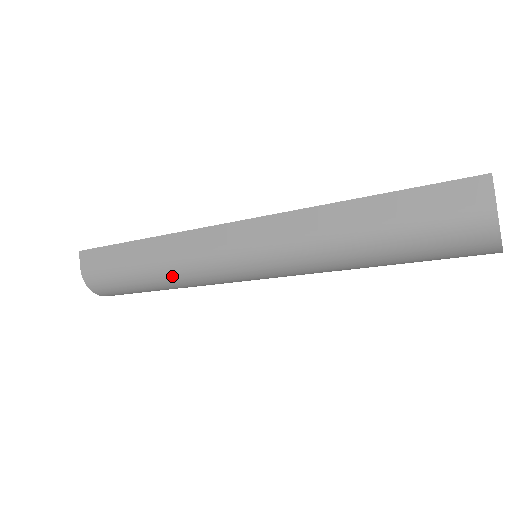
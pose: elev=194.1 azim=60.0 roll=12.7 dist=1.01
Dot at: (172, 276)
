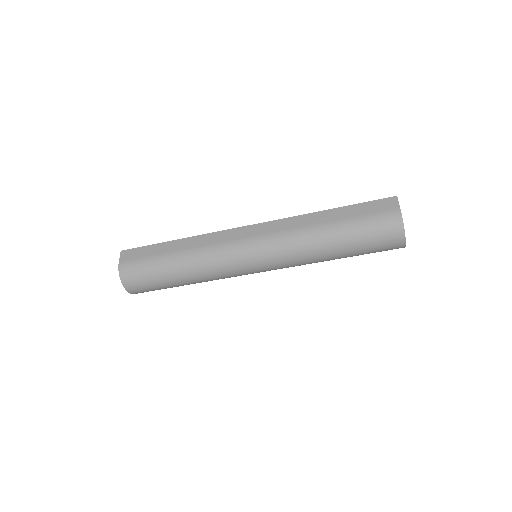
Dot at: (196, 262)
